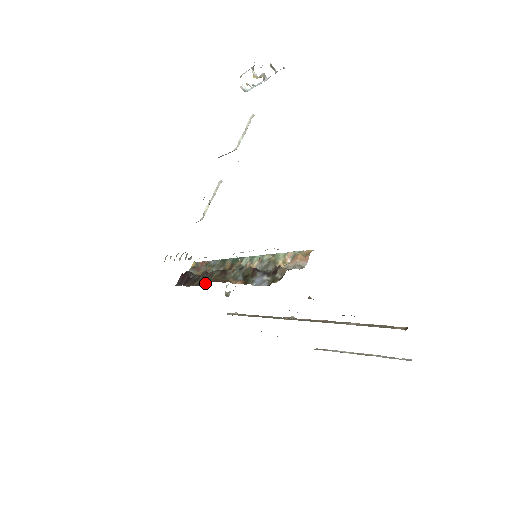
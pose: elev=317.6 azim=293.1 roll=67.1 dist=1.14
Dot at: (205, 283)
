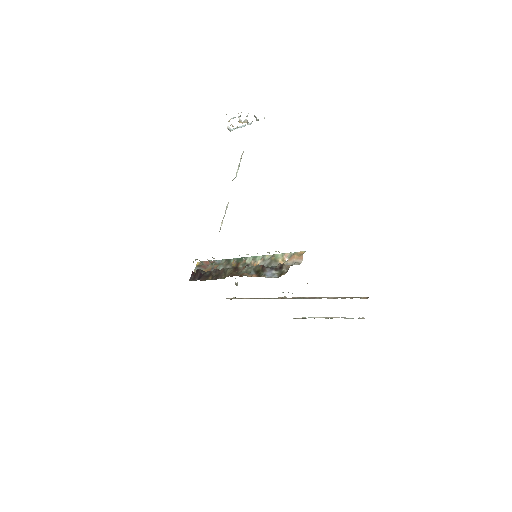
Dot at: (221, 278)
